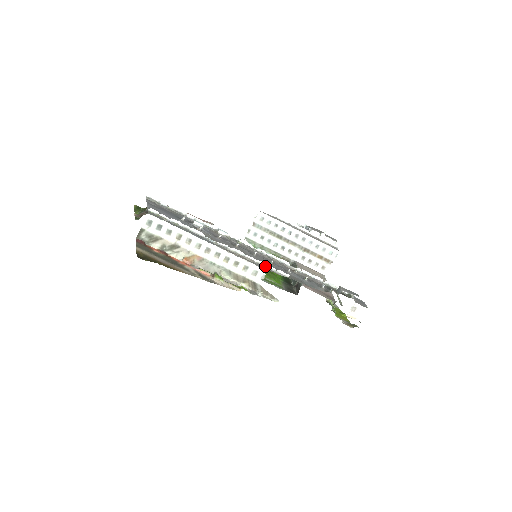
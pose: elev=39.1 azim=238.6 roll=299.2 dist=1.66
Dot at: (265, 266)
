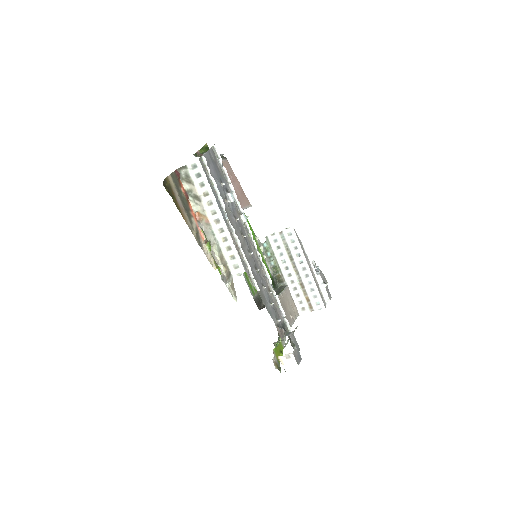
Dot at: (248, 268)
